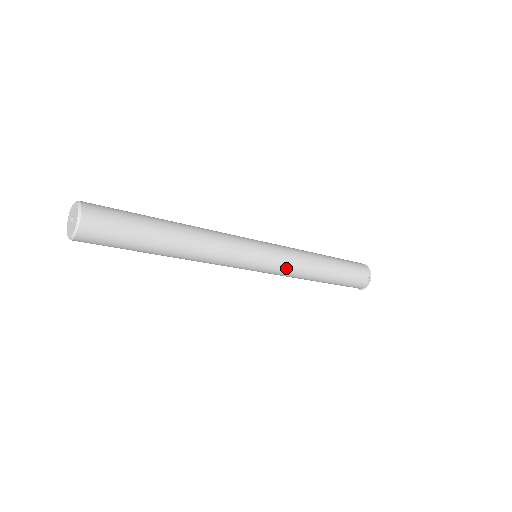
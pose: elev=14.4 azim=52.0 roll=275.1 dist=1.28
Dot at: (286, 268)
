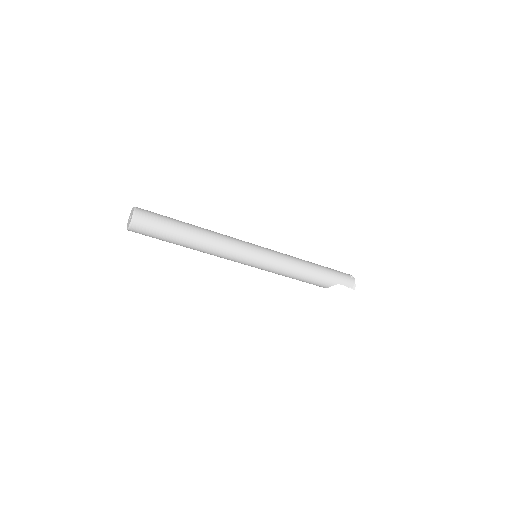
Dot at: (280, 256)
